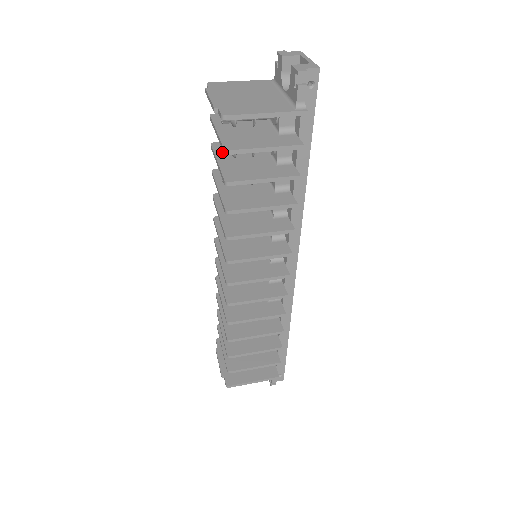
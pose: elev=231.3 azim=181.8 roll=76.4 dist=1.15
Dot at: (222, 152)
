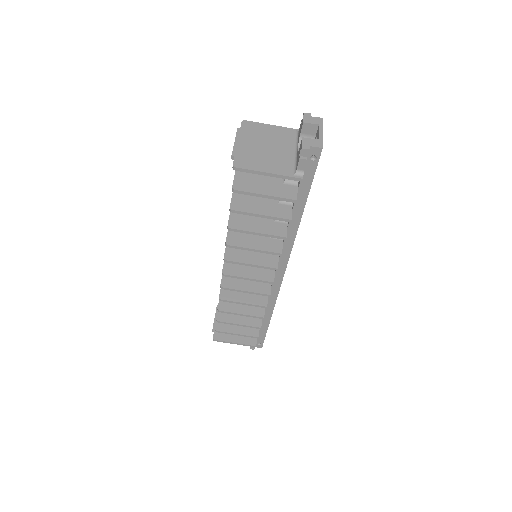
Dot at: occluded
